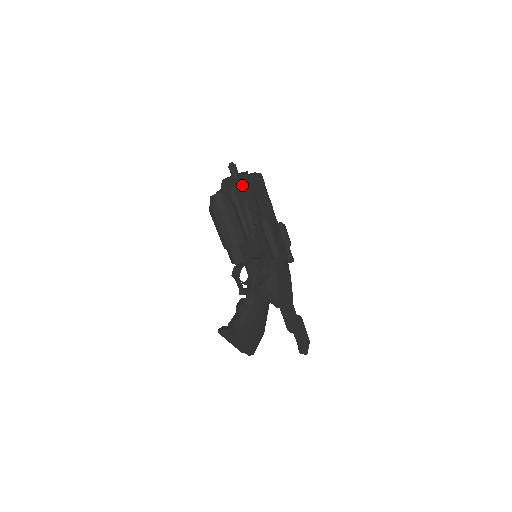
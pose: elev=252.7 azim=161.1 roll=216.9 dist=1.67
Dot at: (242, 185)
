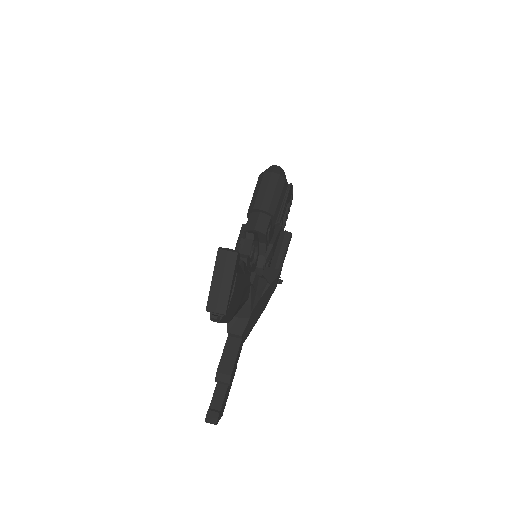
Dot at: (292, 190)
